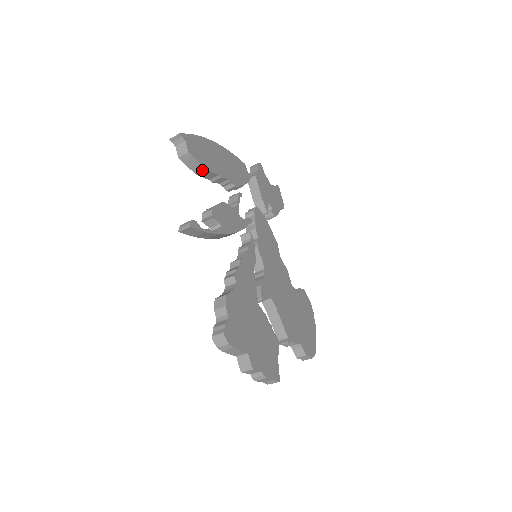
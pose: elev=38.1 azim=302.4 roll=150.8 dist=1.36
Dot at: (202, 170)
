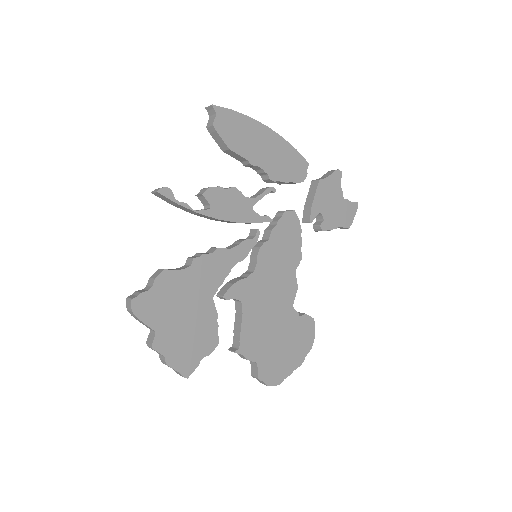
Dot at: (227, 148)
